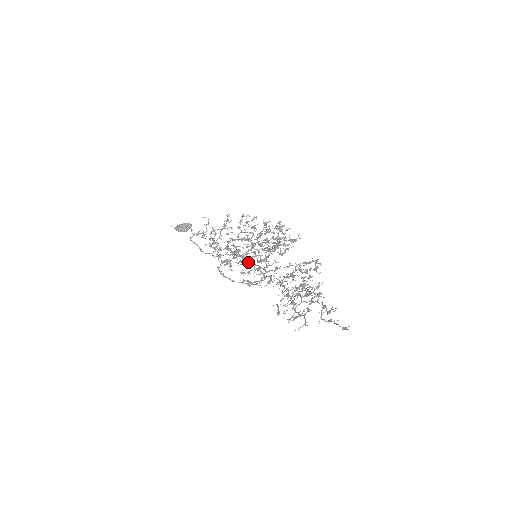
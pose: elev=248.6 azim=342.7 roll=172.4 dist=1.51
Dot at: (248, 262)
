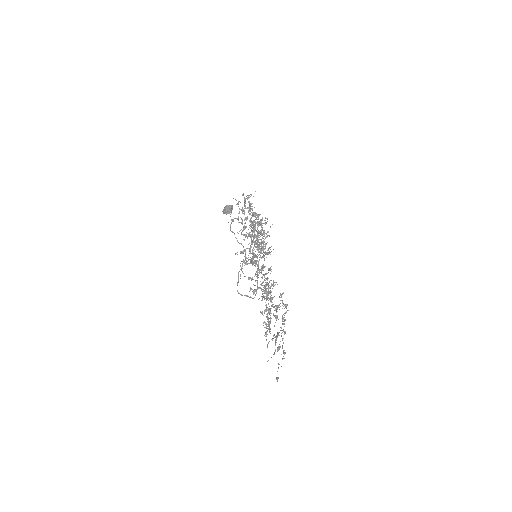
Dot at: (254, 263)
